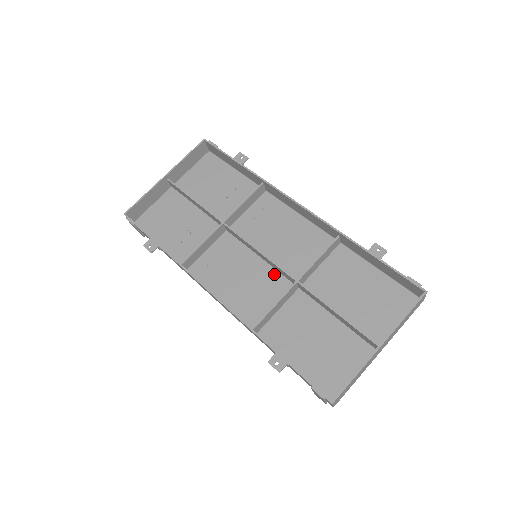
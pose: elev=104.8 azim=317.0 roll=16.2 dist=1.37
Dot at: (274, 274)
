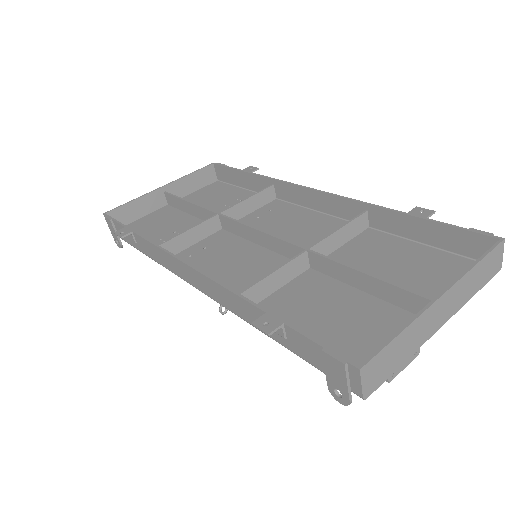
Dot at: (277, 258)
